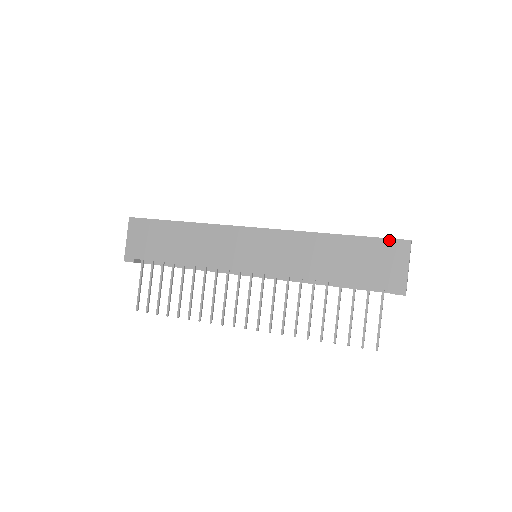
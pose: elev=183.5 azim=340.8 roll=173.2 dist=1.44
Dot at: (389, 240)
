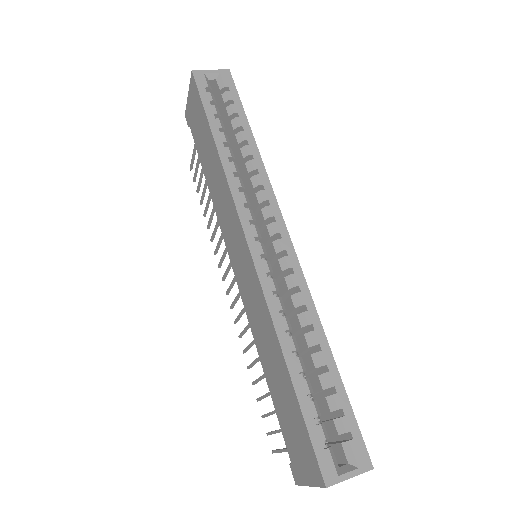
Dot at: (313, 451)
